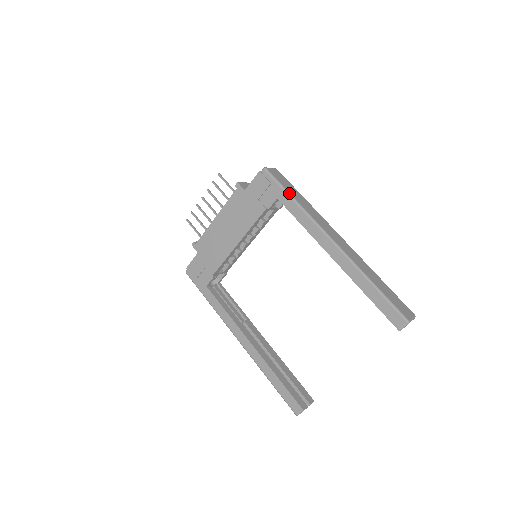
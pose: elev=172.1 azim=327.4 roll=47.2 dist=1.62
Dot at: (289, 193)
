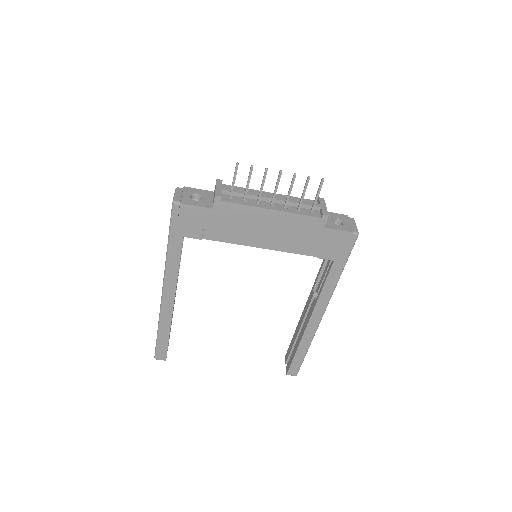
Dot at: occluded
